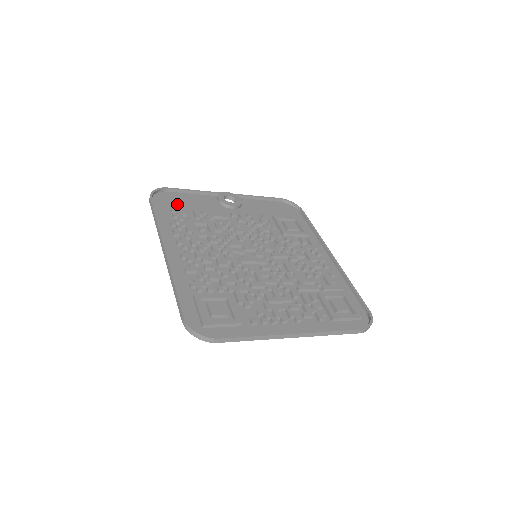
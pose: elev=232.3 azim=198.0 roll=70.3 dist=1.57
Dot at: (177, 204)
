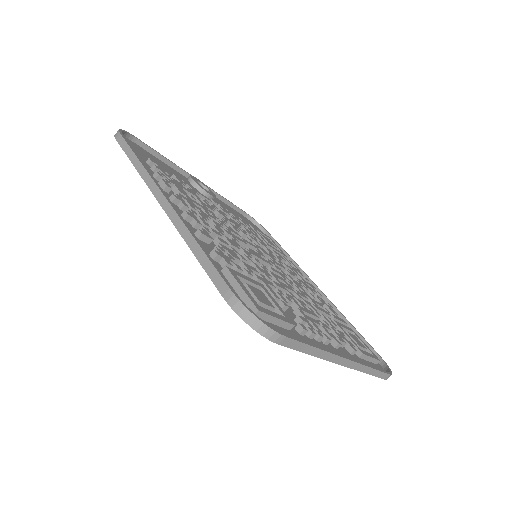
Dot at: occluded
